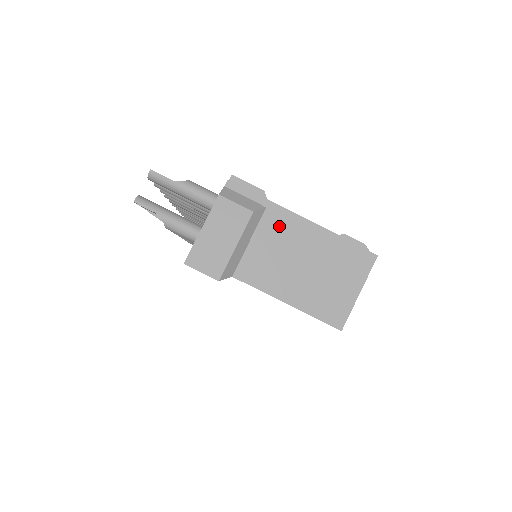
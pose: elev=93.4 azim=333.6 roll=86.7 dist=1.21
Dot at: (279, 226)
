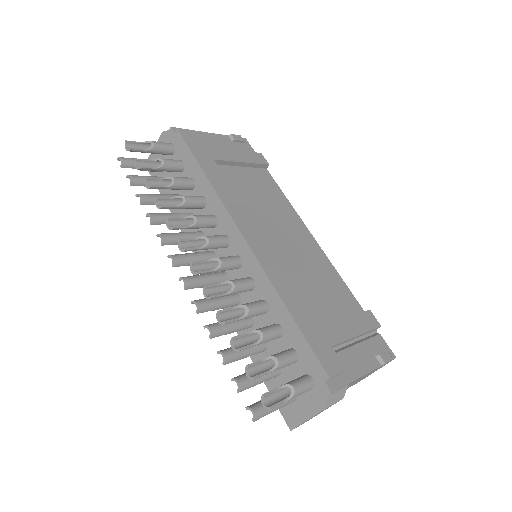
Dot at: occluded
